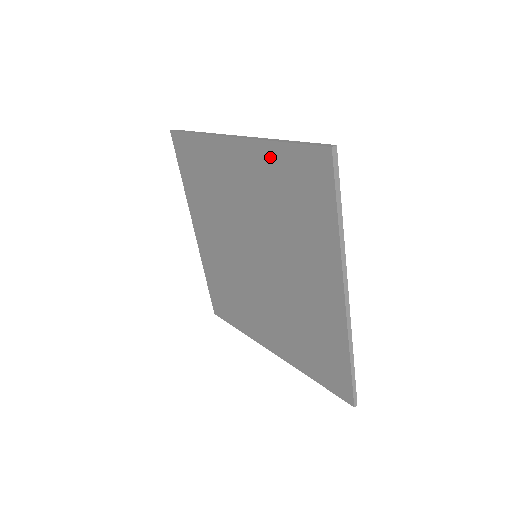
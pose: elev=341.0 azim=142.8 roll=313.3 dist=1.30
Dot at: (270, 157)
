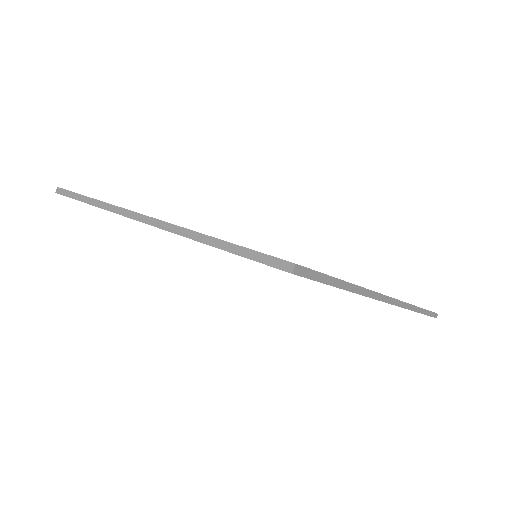
Dot at: occluded
